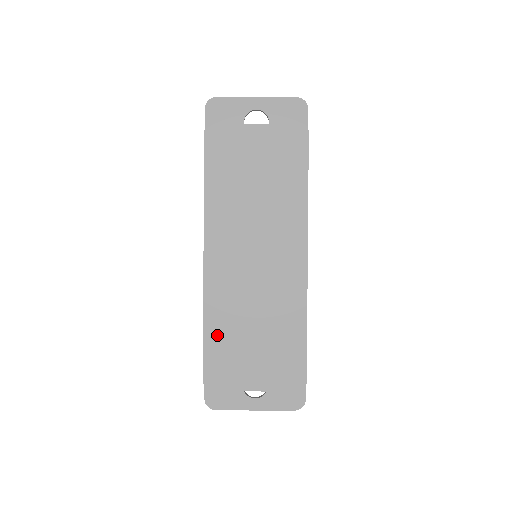
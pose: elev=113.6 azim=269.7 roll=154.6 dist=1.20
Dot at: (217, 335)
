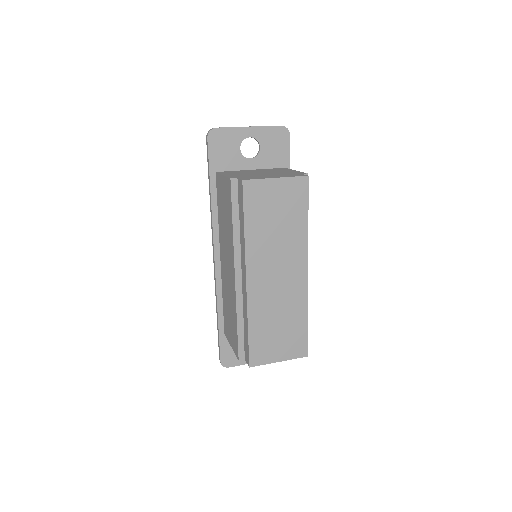
Dot at: (253, 331)
